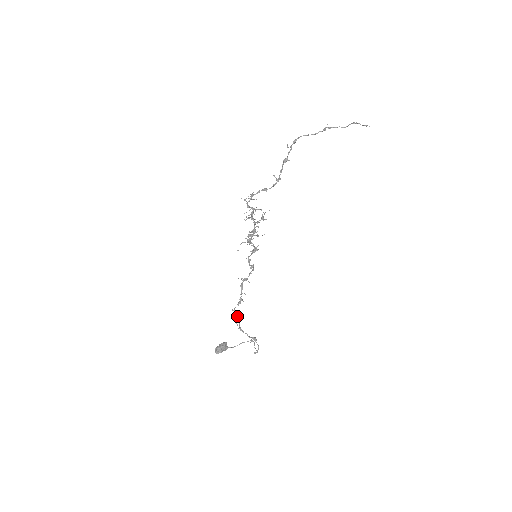
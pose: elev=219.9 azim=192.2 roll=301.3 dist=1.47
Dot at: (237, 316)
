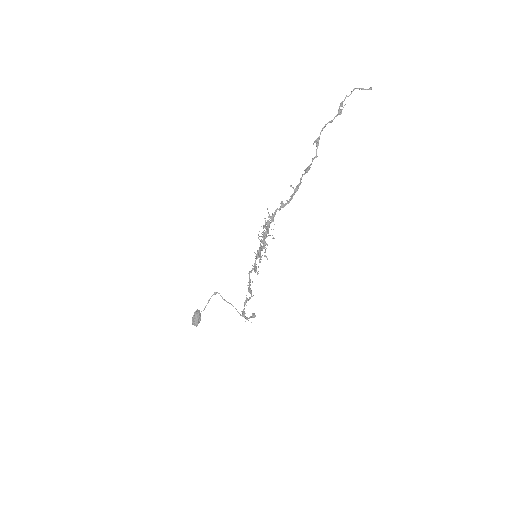
Dot at: occluded
